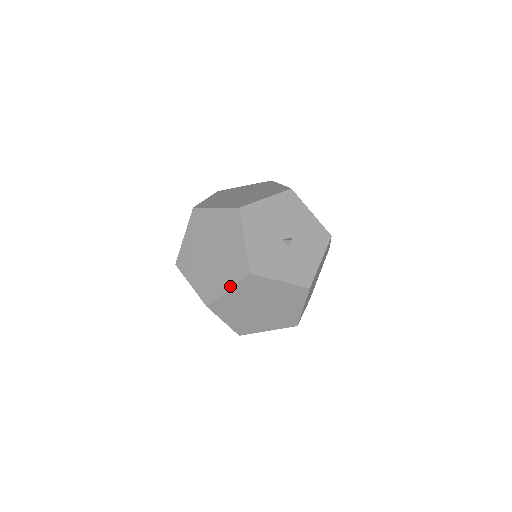
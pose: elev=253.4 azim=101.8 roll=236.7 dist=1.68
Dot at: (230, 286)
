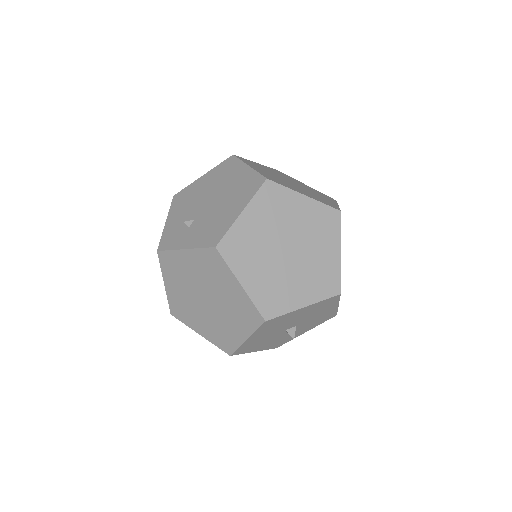
Dot at: (205, 337)
